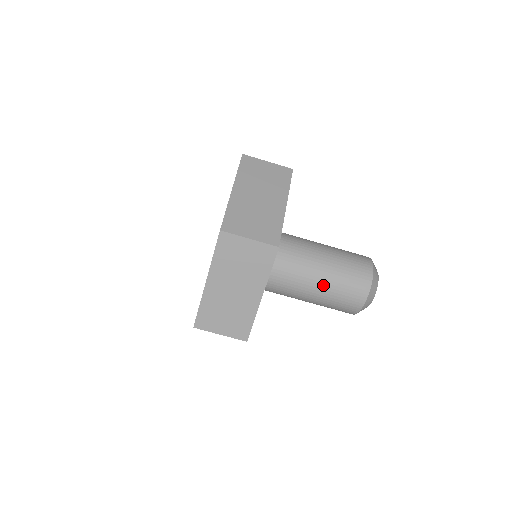
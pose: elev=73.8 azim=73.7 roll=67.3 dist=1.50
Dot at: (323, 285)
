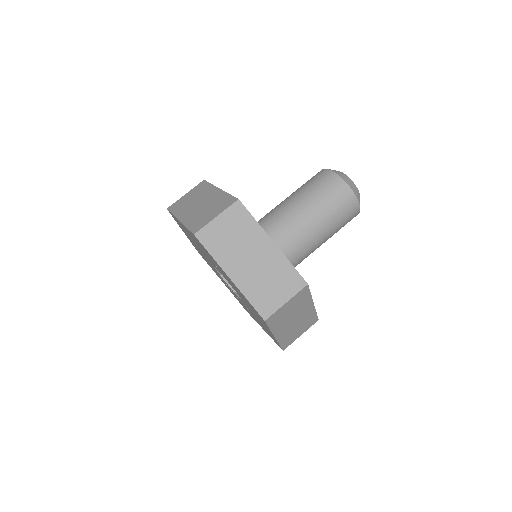
Dot at: (293, 195)
